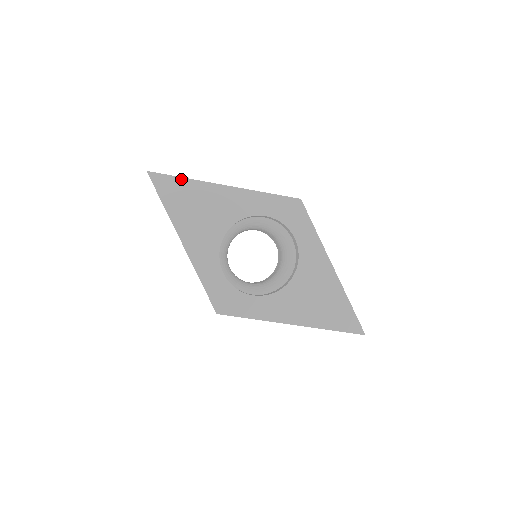
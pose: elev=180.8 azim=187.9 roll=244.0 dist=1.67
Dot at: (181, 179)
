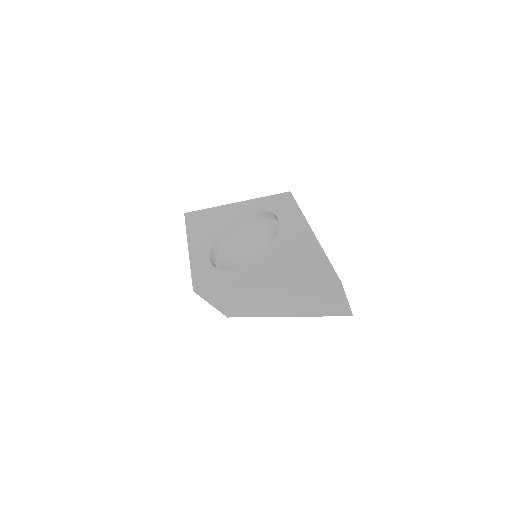
Dot at: (204, 210)
